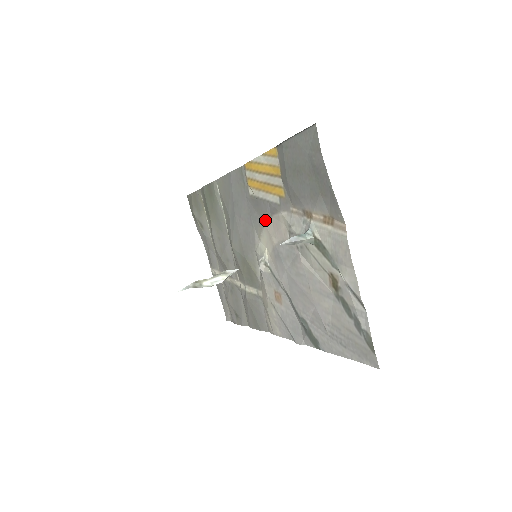
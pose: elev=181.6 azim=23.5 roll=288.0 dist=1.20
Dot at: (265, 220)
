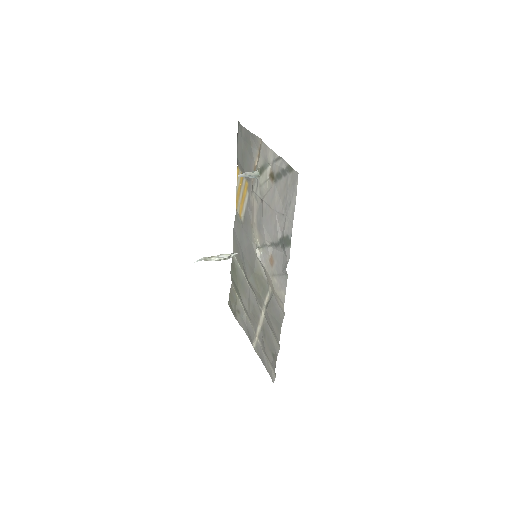
Dot at: (251, 222)
